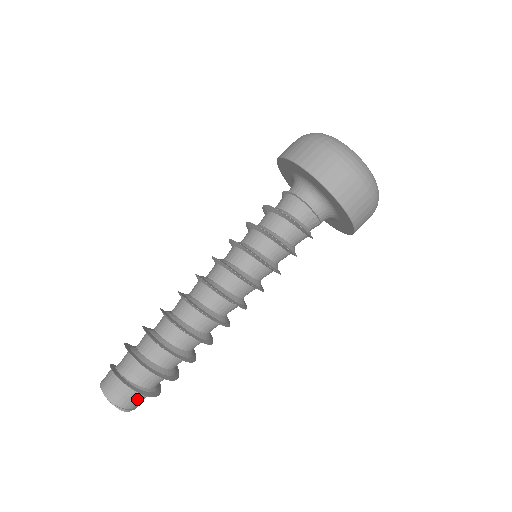
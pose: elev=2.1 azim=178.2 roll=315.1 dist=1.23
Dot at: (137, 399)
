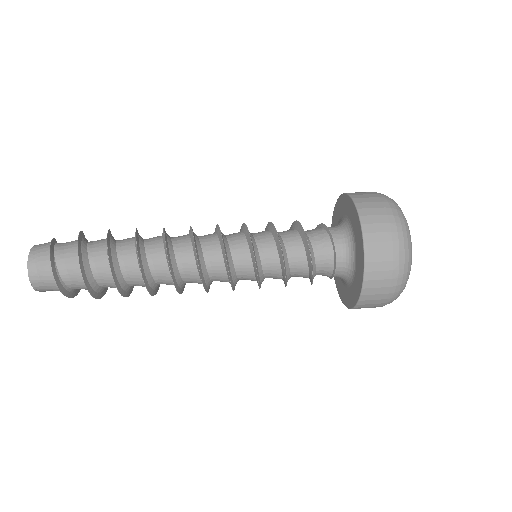
Dot at: occluded
